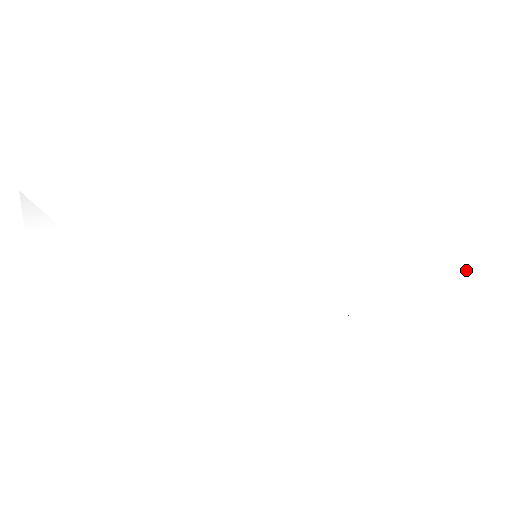
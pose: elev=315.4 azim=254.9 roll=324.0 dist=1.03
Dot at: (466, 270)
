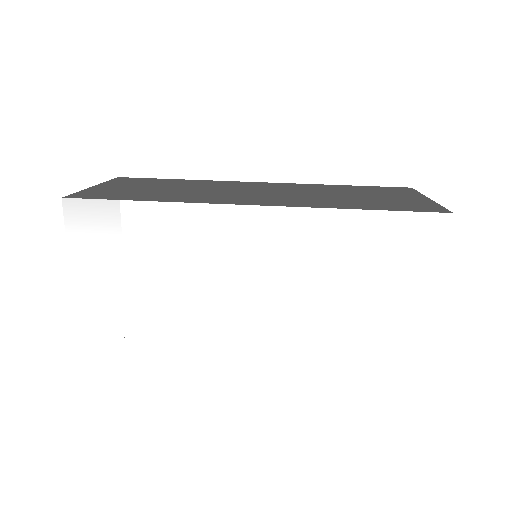
Dot at: (414, 340)
